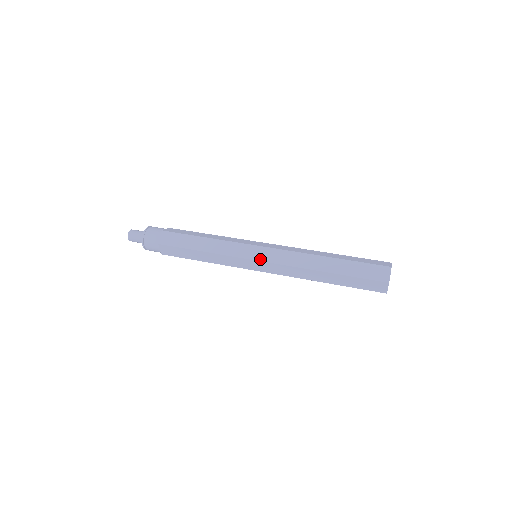
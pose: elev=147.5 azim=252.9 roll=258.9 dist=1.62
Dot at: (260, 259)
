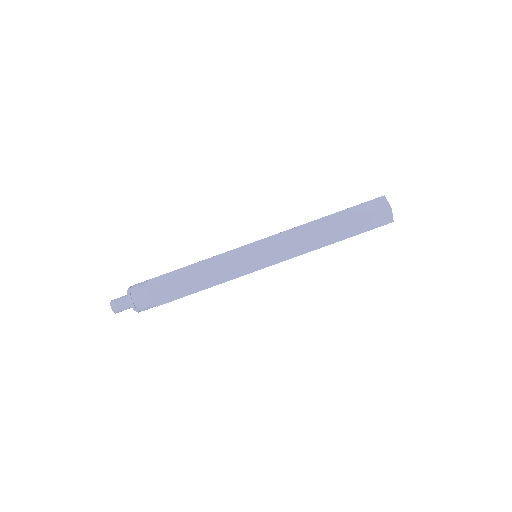
Dot at: (269, 265)
